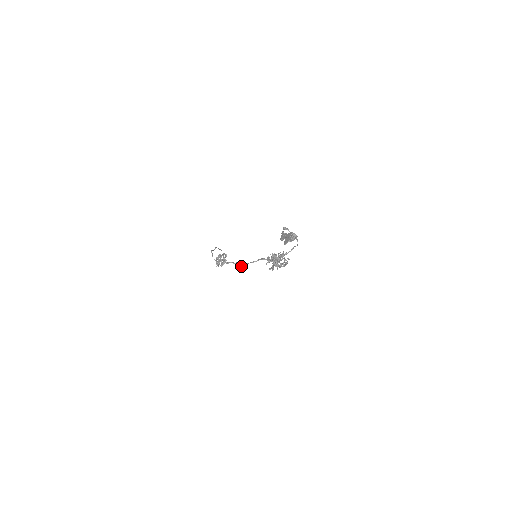
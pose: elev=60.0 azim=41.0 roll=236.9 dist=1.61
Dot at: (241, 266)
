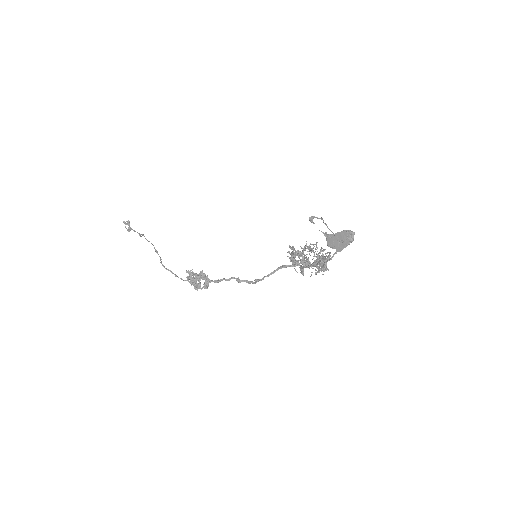
Dot at: (248, 283)
